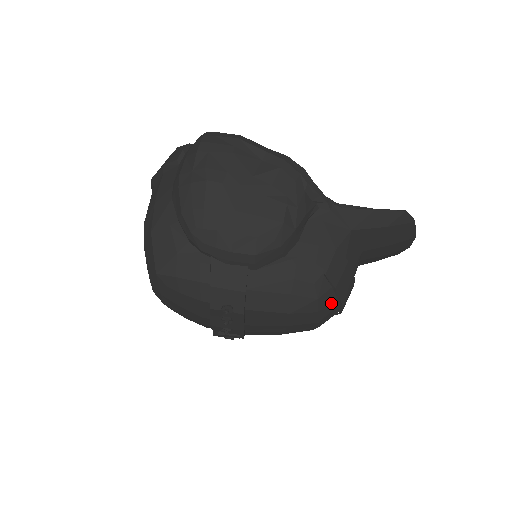
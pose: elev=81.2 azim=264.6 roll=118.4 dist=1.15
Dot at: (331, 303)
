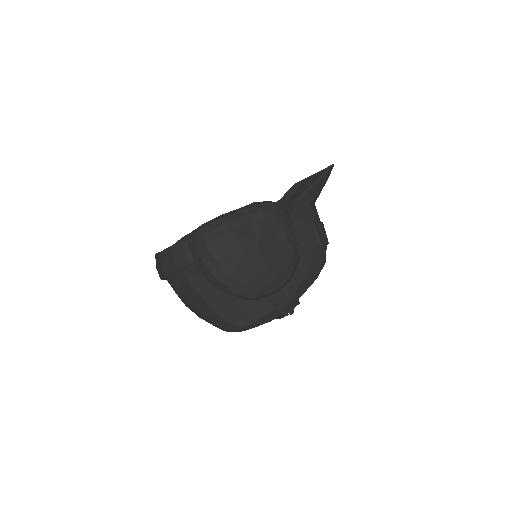
Dot at: occluded
